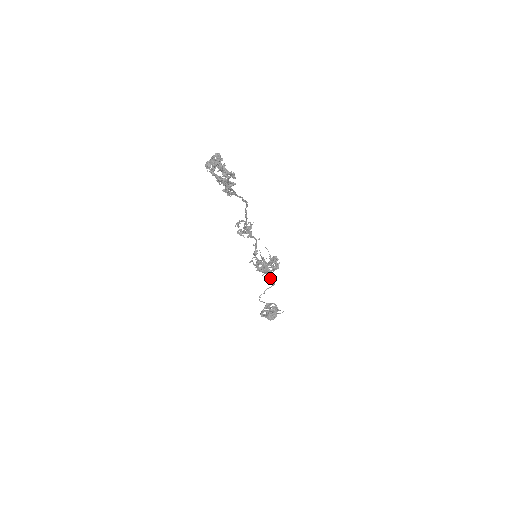
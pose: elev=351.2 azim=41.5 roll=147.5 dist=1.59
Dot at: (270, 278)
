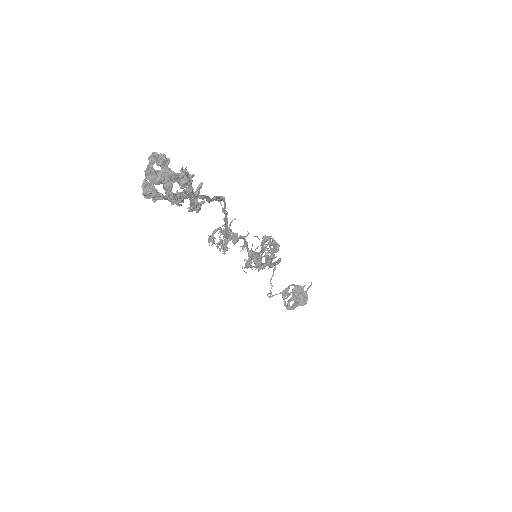
Dot at: (272, 265)
